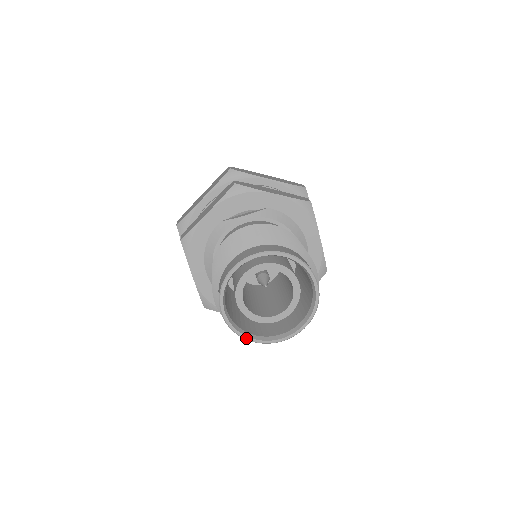
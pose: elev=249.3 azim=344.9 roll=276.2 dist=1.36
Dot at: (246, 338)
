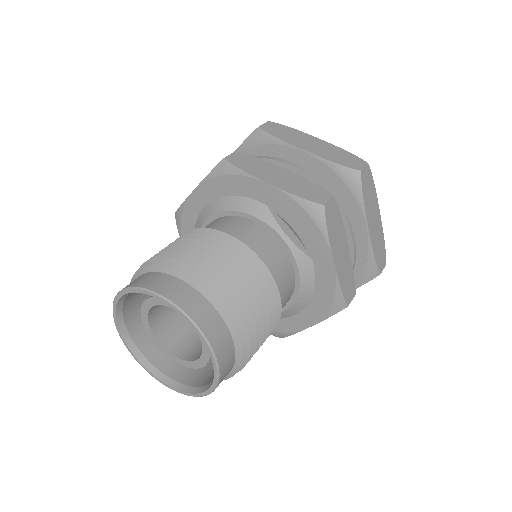
Dot at: (116, 324)
